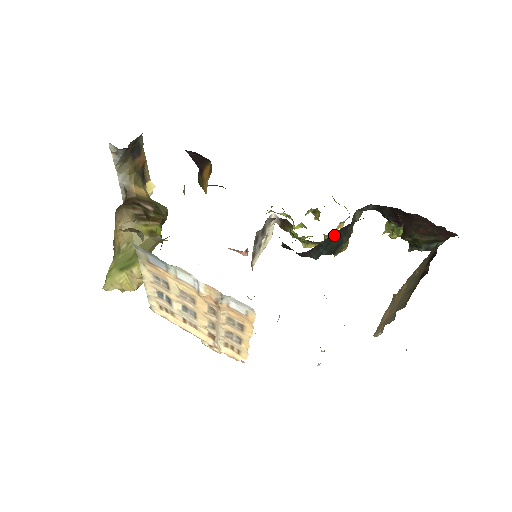
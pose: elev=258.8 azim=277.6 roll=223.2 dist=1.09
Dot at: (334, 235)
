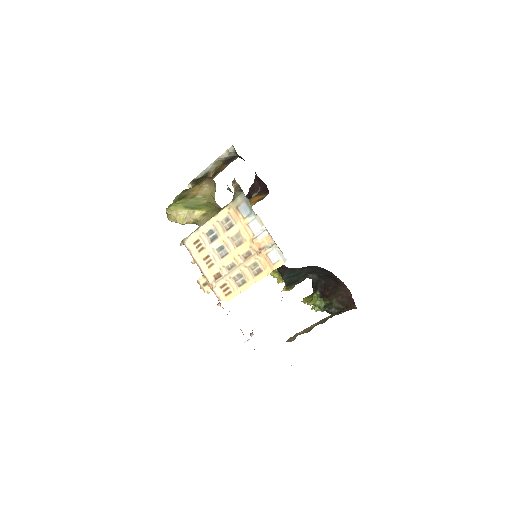
Dot at: (305, 270)
